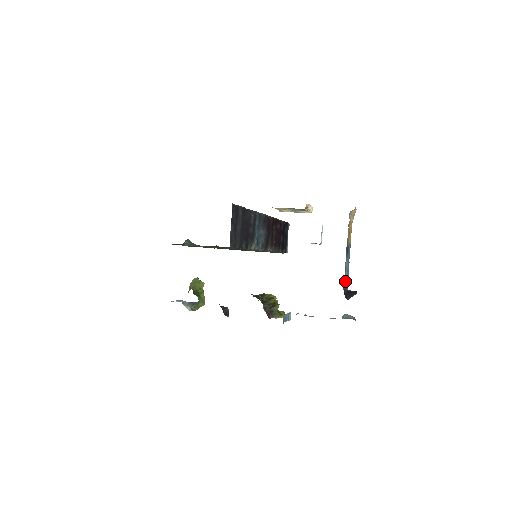
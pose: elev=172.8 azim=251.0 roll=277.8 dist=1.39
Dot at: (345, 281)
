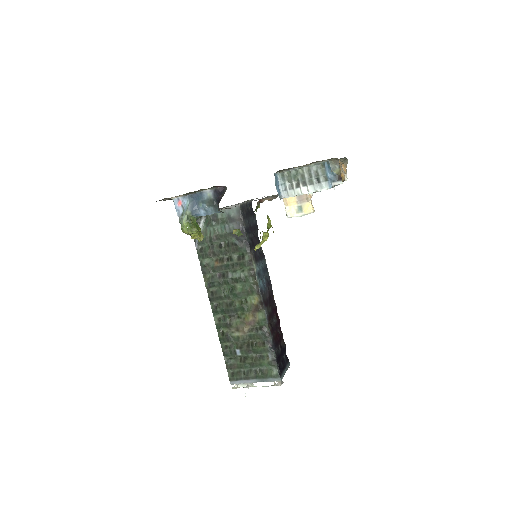
Dot at: occluded
